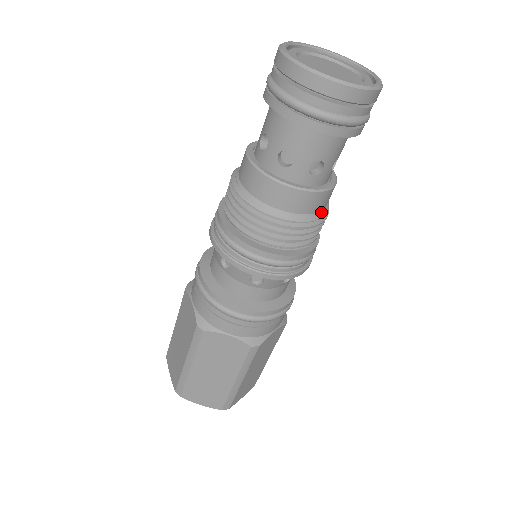
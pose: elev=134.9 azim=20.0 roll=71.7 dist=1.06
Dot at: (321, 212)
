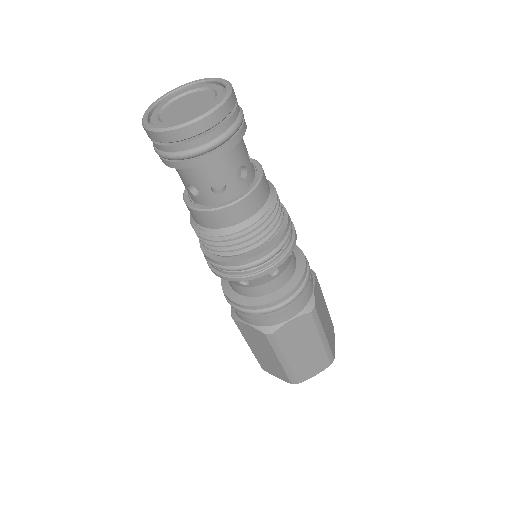
Dot at: (270, 193)
